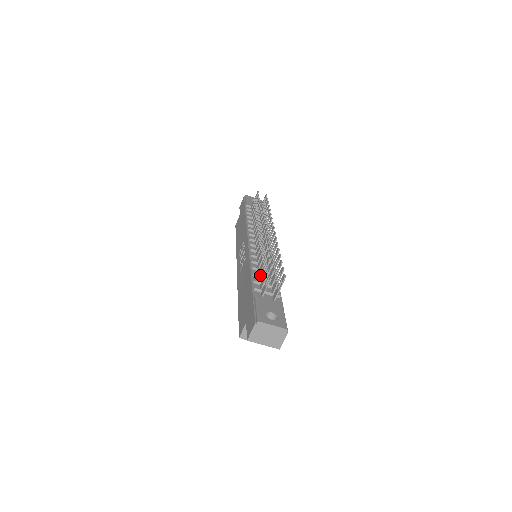
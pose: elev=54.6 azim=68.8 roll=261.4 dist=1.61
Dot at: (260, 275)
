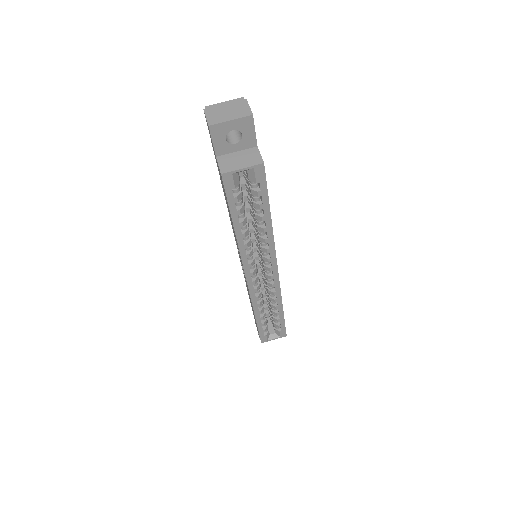
Dot at: occluded
